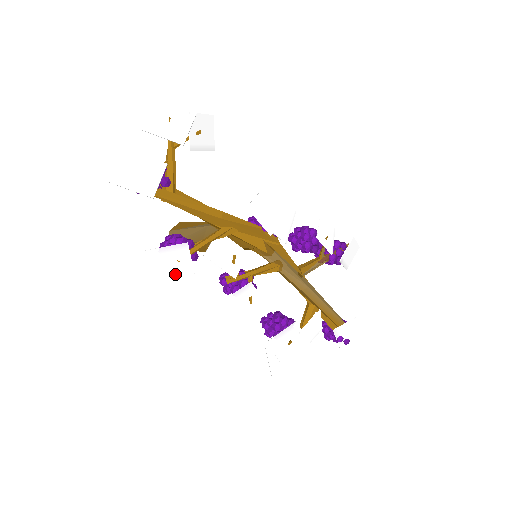
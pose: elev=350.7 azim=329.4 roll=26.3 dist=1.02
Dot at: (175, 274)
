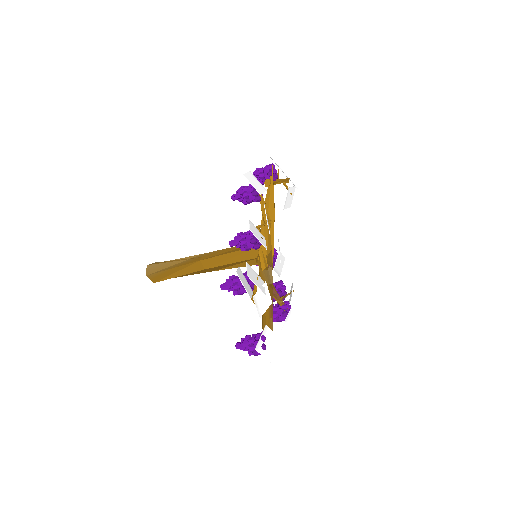
Dot at: (254, 185)
